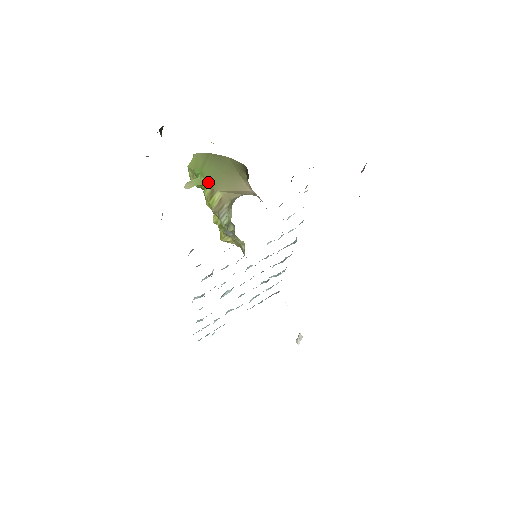
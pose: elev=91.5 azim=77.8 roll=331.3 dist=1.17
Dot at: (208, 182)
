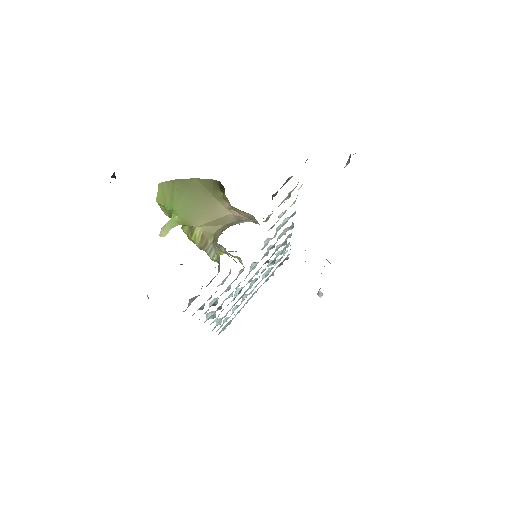
Dot at: (183, 219)
